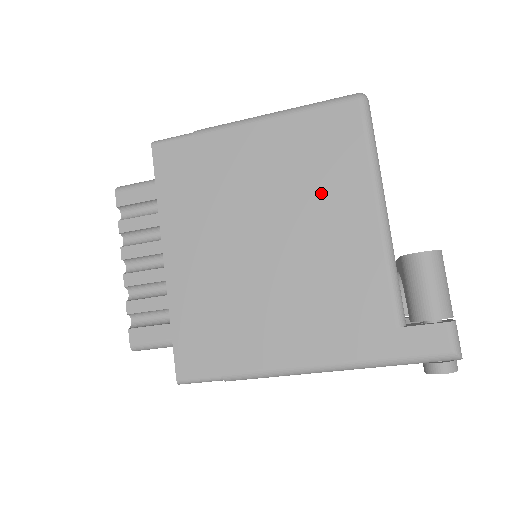
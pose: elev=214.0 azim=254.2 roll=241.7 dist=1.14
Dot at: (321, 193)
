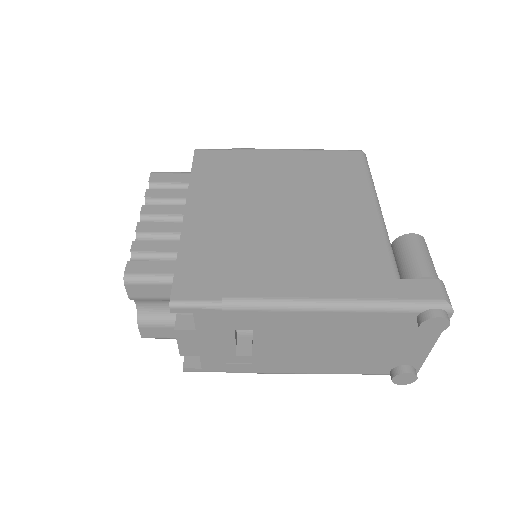
Dot at: (331, 191)
